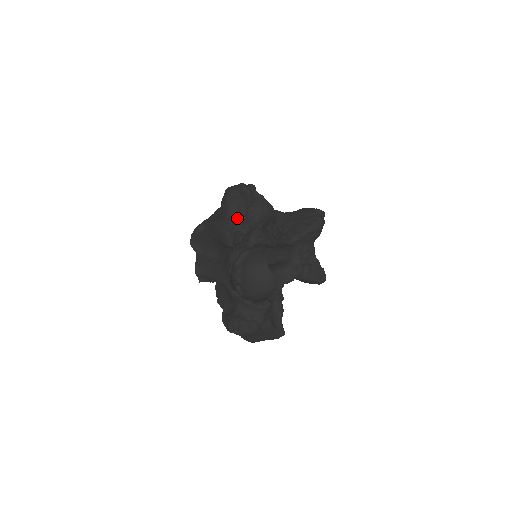
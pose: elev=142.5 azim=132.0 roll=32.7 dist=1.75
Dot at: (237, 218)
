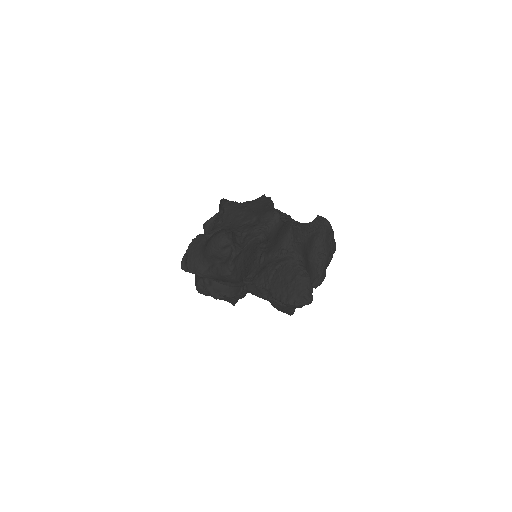
Dot at: (203, 262)
